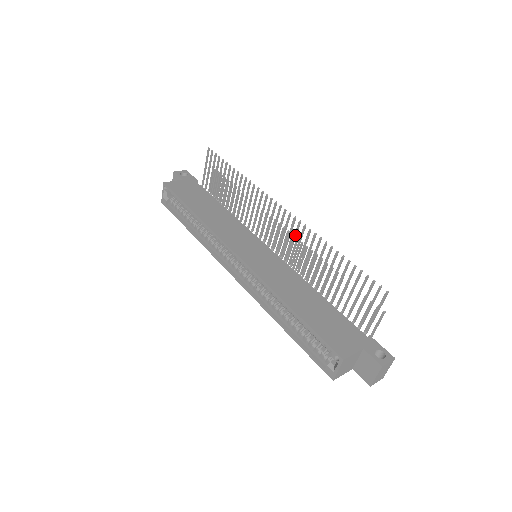
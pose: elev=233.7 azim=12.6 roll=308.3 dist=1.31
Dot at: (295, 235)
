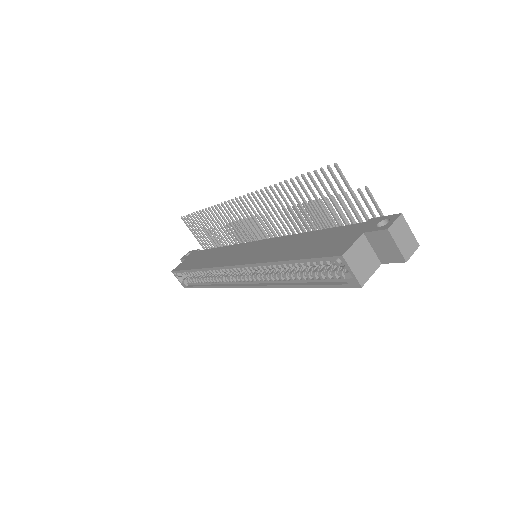
Dot at: (261, 208)
